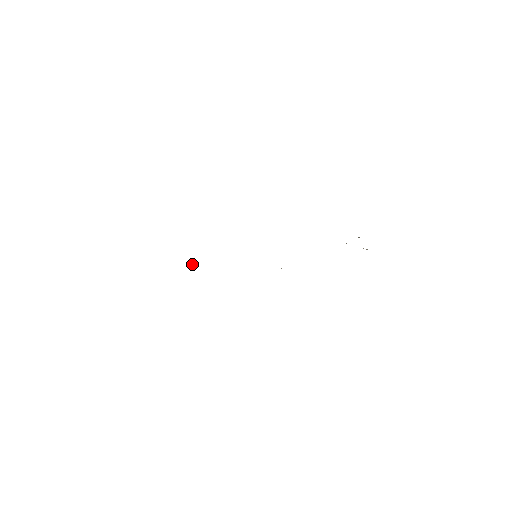
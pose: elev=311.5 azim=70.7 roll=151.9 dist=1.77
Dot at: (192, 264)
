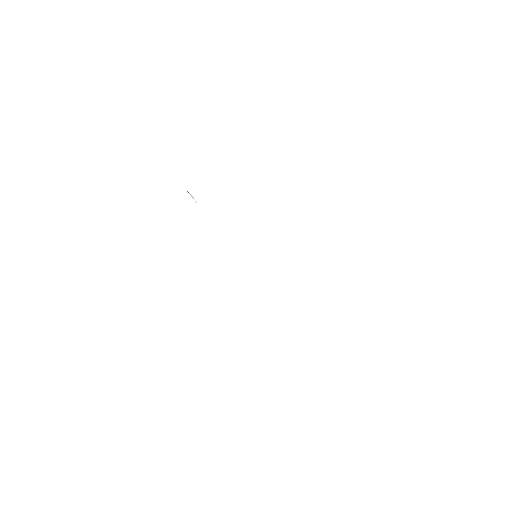
Dot at: occluded
